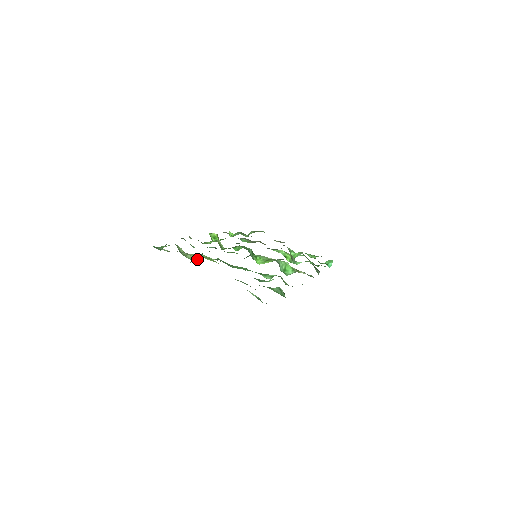
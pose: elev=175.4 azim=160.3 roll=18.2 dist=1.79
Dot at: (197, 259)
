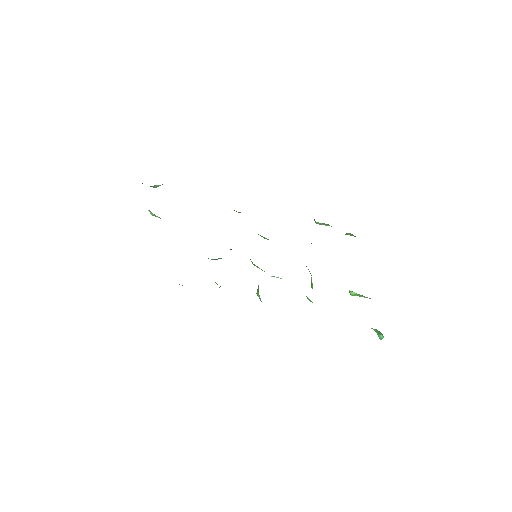
Dot at: (152, 215)
